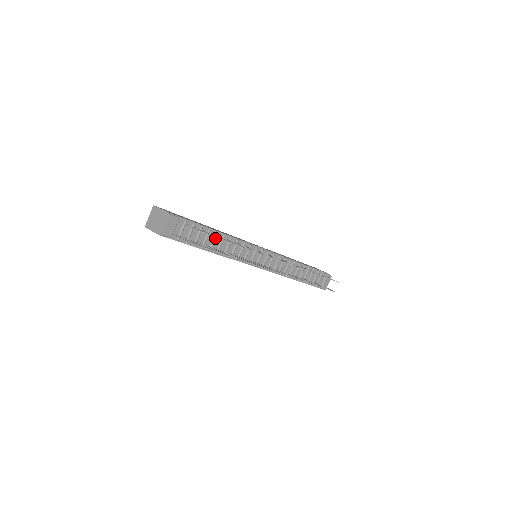
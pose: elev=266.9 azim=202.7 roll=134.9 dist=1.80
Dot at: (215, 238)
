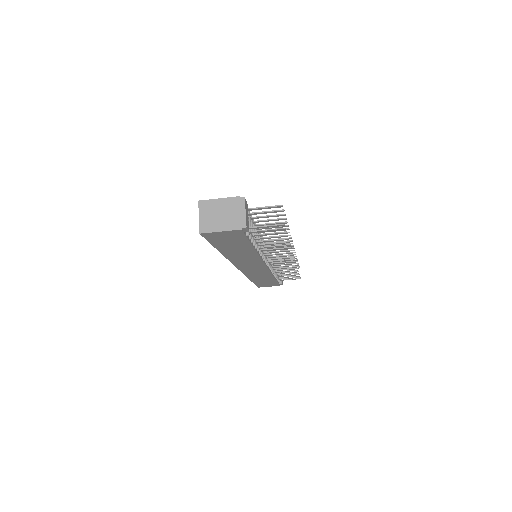
Dot at: occluded
